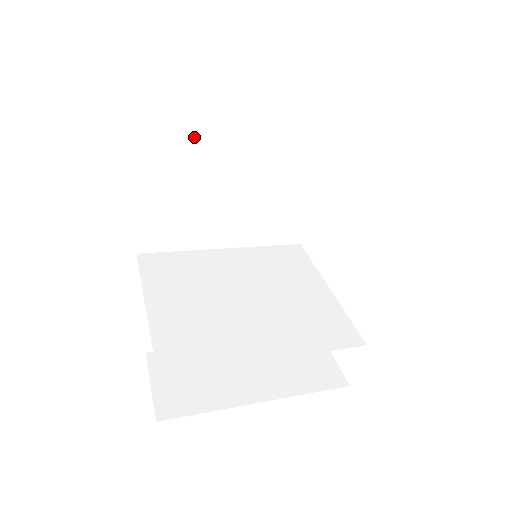
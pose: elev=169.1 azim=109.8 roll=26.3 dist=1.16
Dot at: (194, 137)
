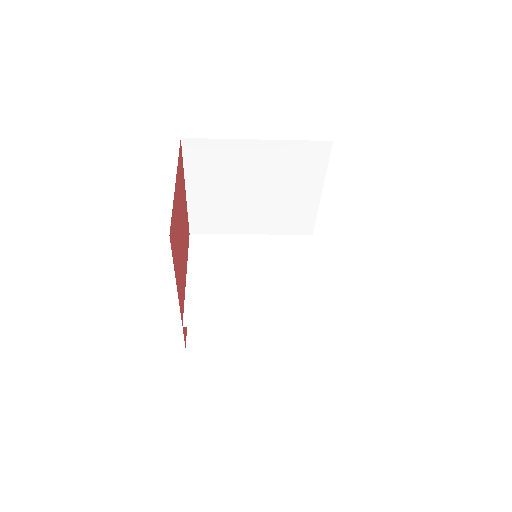
Dot at: (224, 167)
